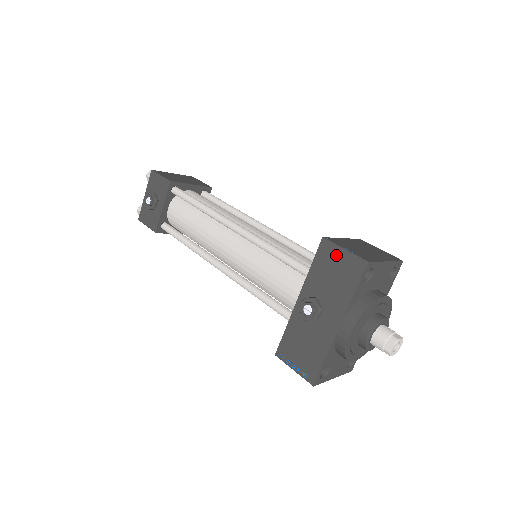
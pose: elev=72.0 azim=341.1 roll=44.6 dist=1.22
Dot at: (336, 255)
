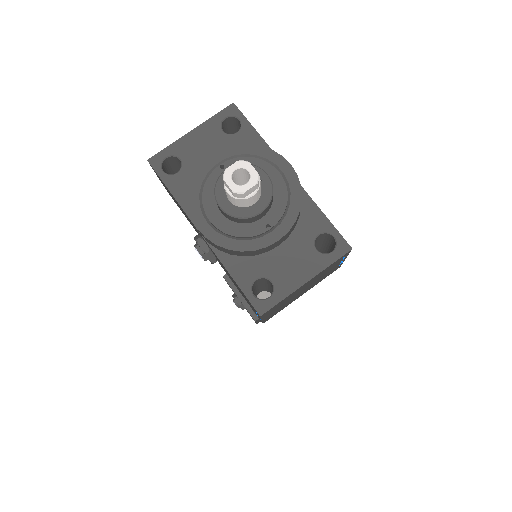
Dot at: (165, 187)
